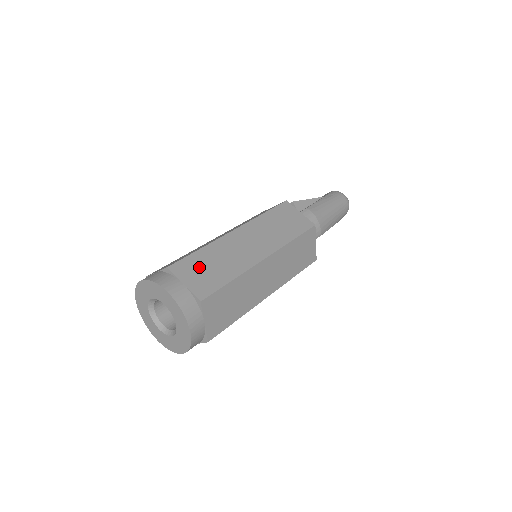
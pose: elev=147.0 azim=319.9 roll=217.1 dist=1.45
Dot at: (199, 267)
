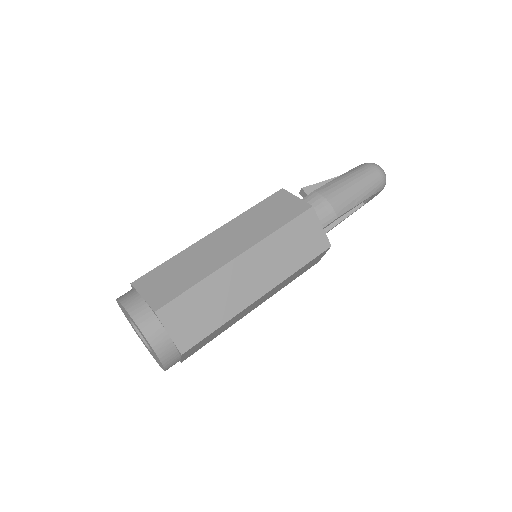
Dot at: (163, 277)
